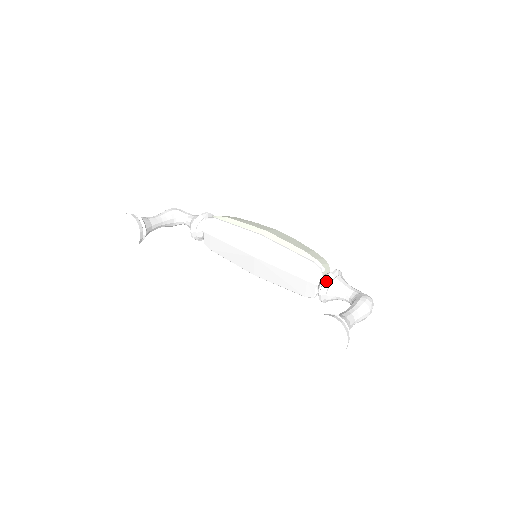
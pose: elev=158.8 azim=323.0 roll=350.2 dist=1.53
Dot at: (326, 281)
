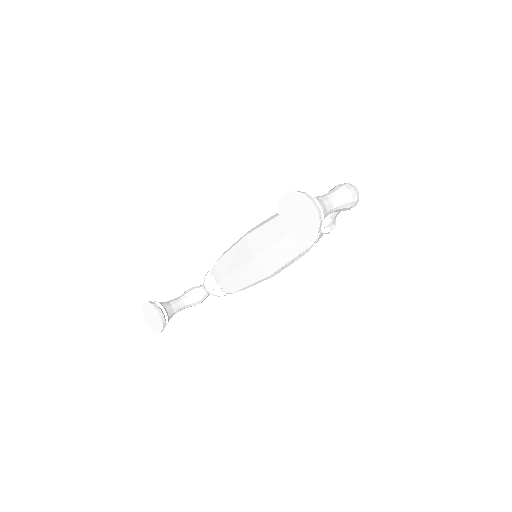
Dot at: occluded
